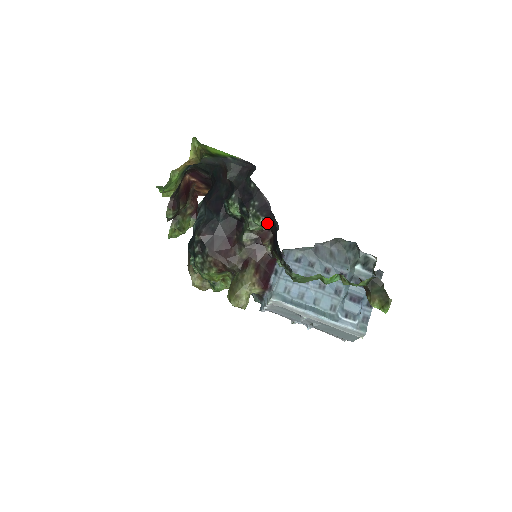
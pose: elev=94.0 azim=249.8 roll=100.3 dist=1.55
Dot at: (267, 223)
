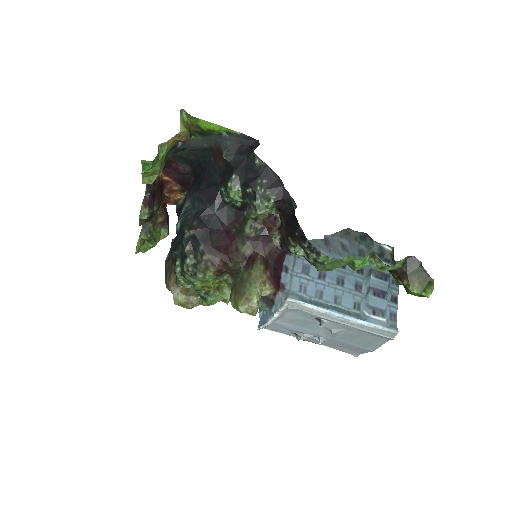
Dot at: (279, 204)
